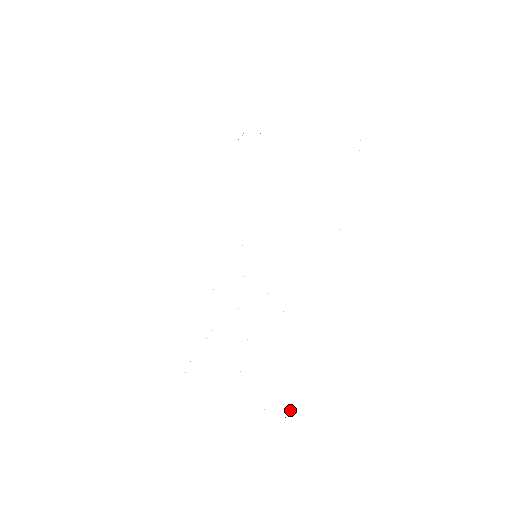
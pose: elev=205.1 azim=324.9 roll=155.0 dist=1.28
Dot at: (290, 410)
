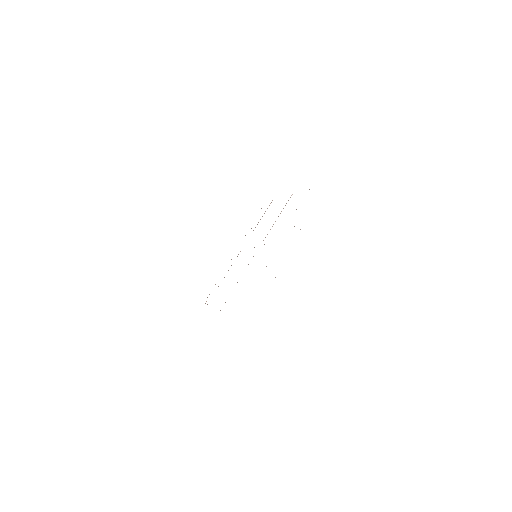
Dot at: occluded
